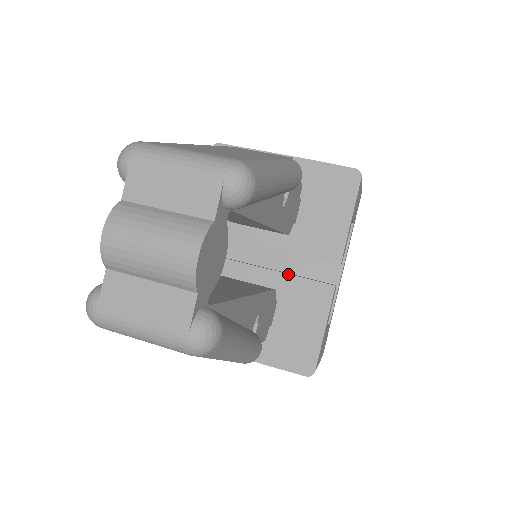
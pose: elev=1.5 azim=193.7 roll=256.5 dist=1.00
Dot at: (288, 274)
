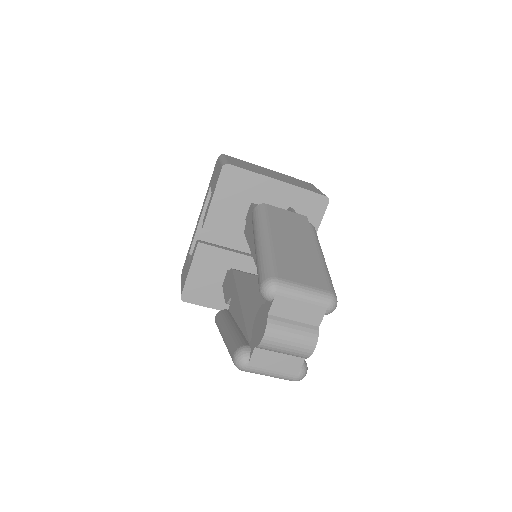
Dot at: occluded
